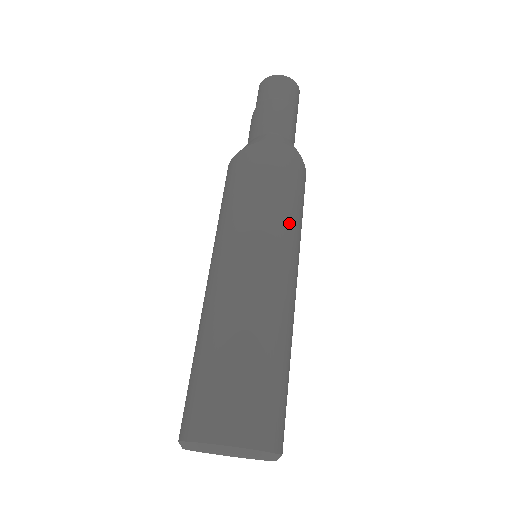
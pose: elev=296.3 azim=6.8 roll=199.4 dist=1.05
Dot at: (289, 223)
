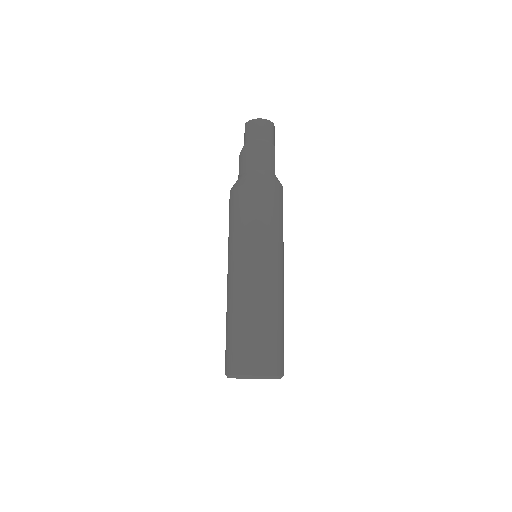
Dot at: (282, 239)
